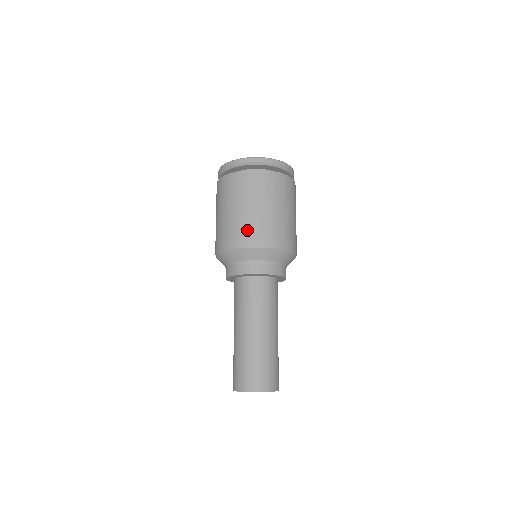
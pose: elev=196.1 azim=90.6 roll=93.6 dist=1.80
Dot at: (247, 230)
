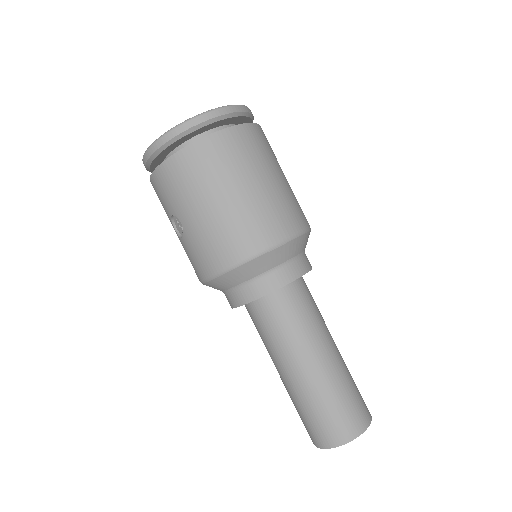
Dot at: (260, 224)
